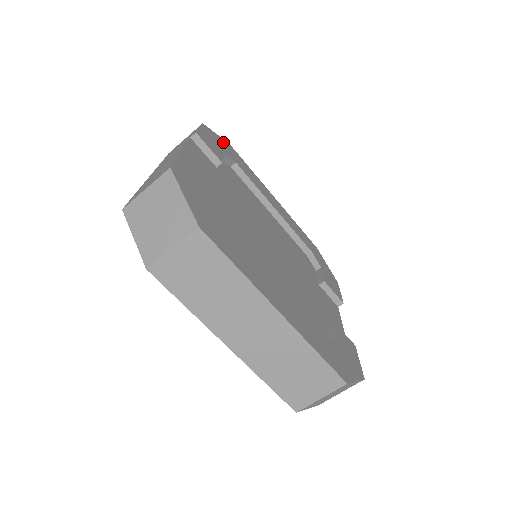
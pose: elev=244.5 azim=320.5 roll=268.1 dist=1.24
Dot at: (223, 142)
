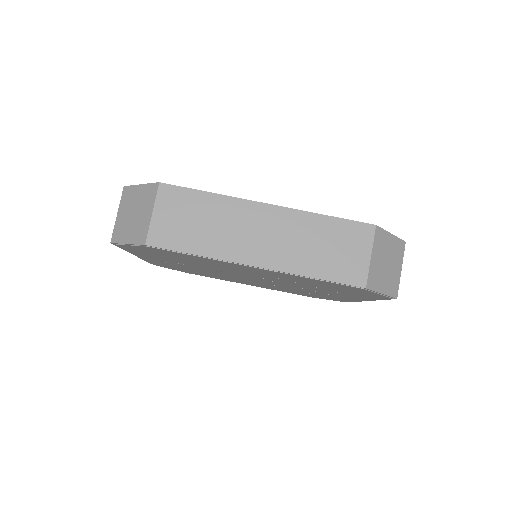
Dot at: occluded
